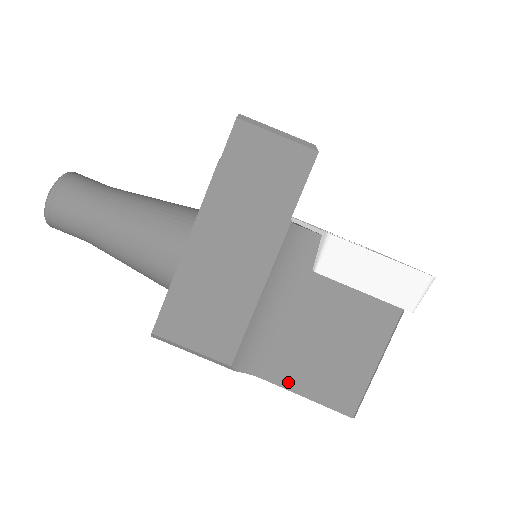
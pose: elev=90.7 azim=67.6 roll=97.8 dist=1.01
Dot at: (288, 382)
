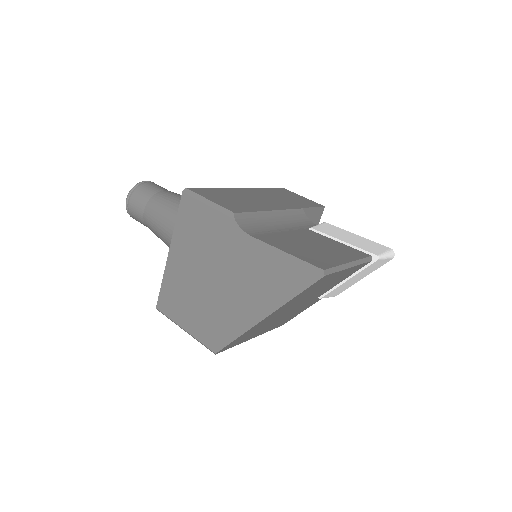
Dot at: (272, 243)
